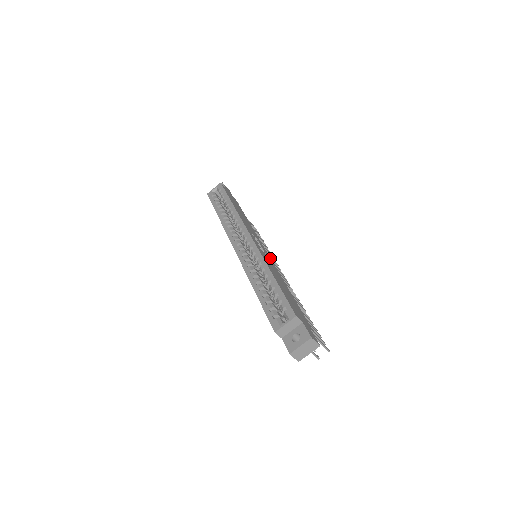
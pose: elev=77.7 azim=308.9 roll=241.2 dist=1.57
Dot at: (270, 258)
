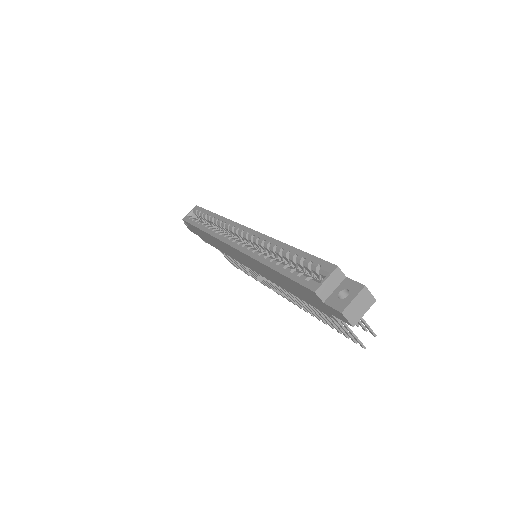
Dot at: occluded
